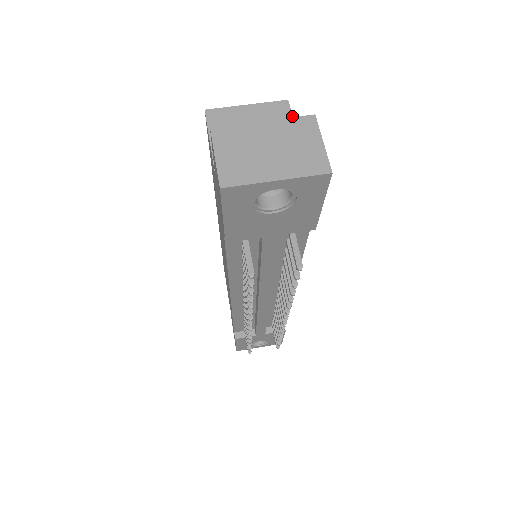
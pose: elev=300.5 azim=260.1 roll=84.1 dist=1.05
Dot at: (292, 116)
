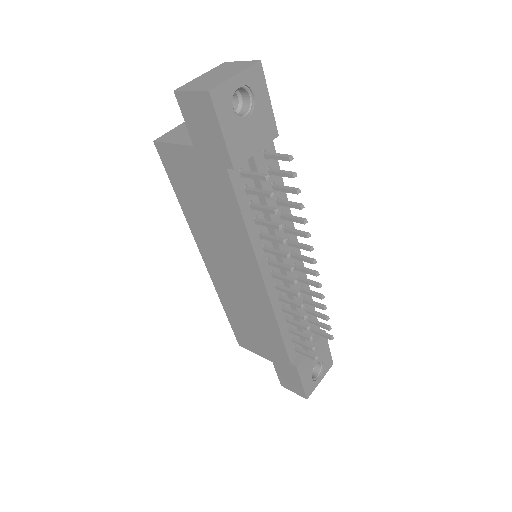
Dot at: occluded
